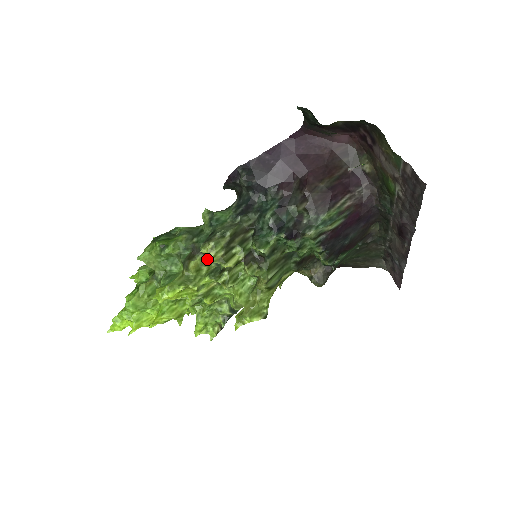
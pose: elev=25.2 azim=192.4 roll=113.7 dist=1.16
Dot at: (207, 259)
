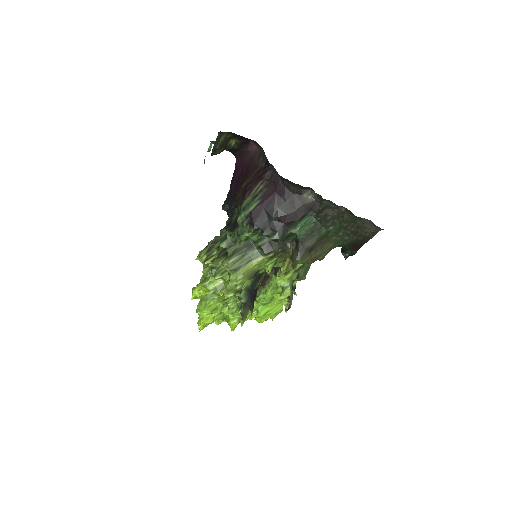
Dot at: occluded
